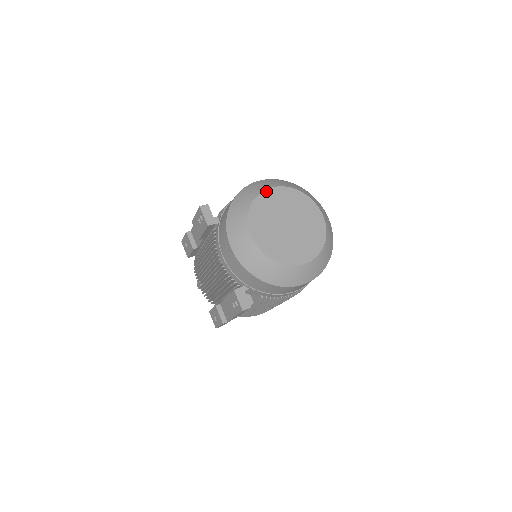
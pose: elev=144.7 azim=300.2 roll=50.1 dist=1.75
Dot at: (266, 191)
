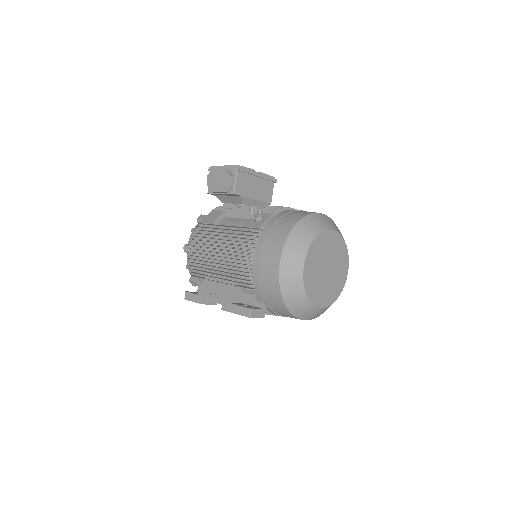
Dot at: (304, 274)
